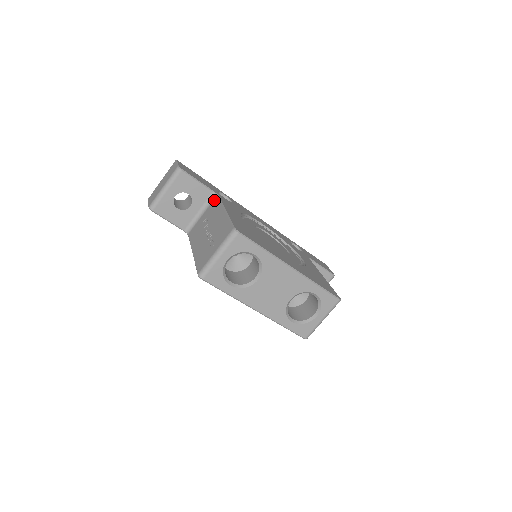
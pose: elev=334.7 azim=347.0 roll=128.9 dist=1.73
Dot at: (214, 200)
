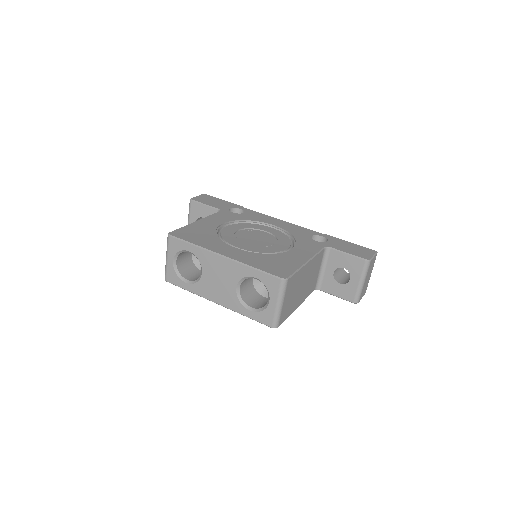
Dot at: occluded
